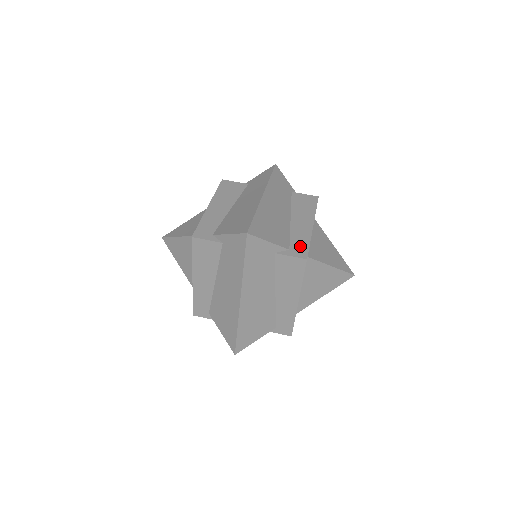
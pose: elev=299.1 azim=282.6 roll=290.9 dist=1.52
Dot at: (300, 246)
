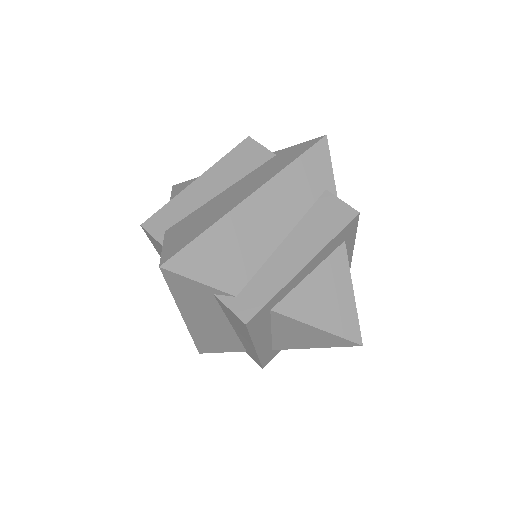
Dot at: (255, 297)
